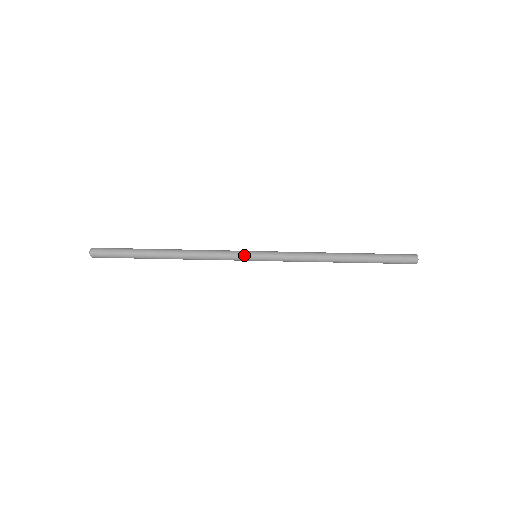
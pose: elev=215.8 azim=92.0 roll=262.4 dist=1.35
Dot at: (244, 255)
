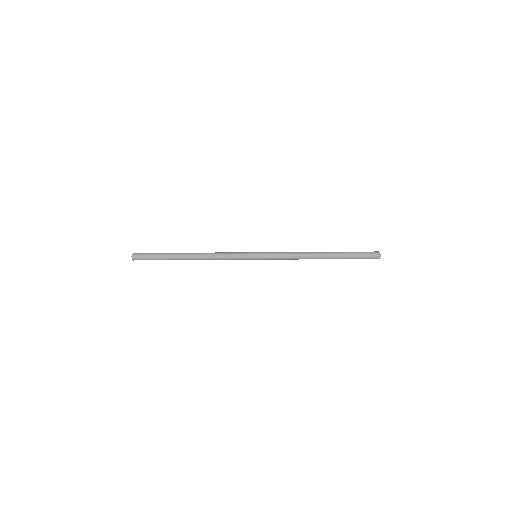
Dot at: (247, 254)
